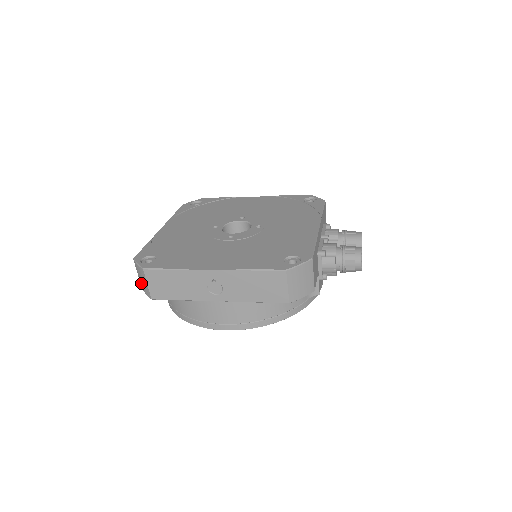
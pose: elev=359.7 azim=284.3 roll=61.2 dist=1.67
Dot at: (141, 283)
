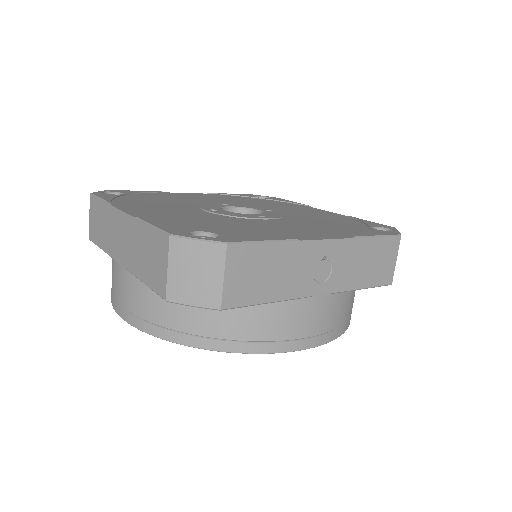
Dot at: (182, 286)
